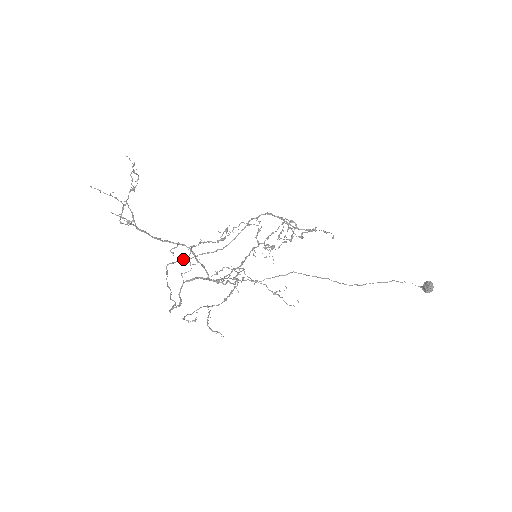
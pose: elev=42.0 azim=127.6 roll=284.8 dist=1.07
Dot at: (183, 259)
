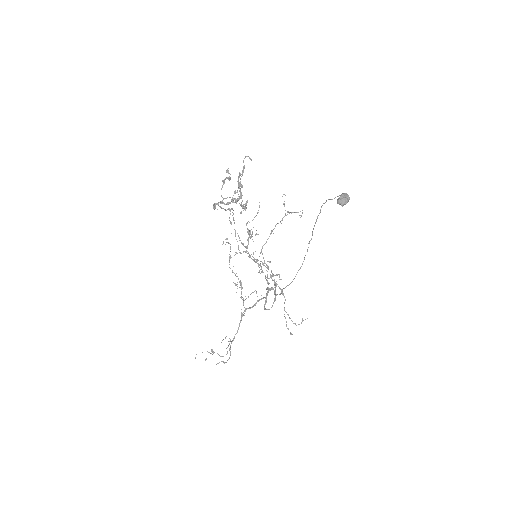
Dot at: (235, 232)
